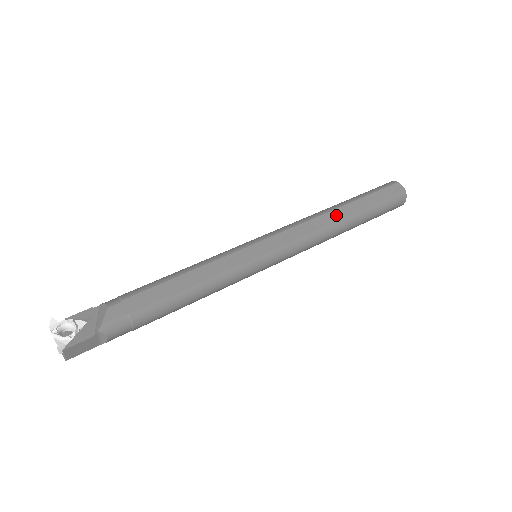
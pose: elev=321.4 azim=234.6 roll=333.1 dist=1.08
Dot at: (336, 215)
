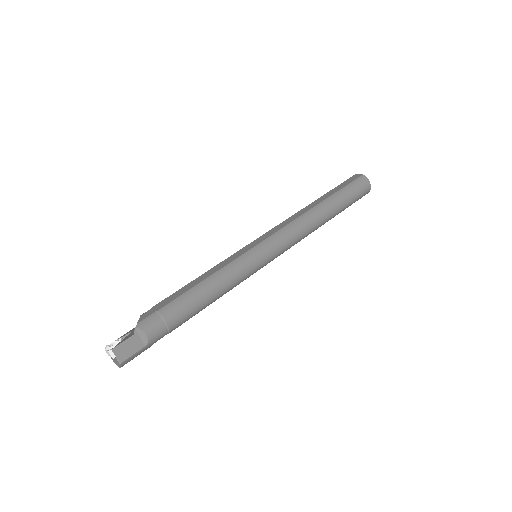
Dot at: (308, 207)
